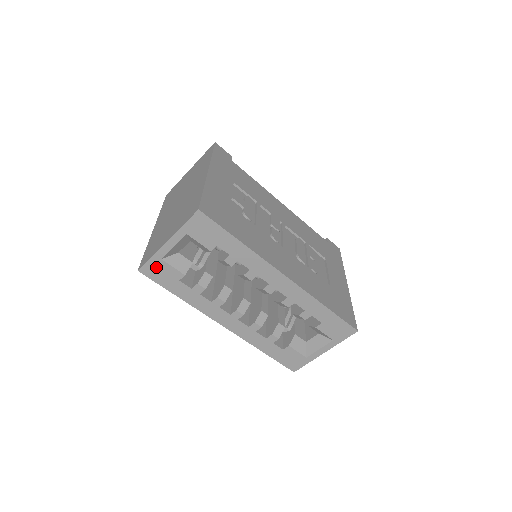
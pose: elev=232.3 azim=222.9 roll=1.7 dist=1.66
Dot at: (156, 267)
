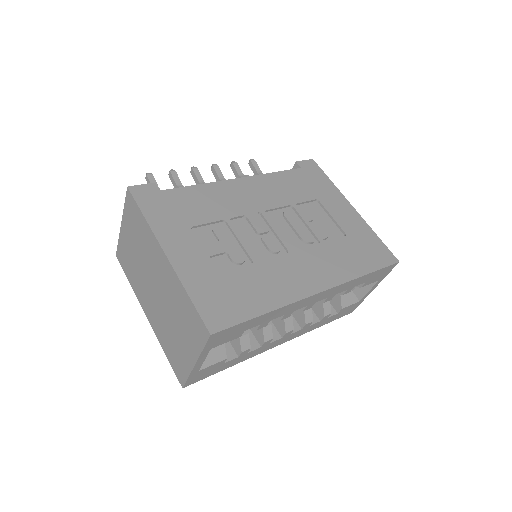
Dot at: (197, 376)
